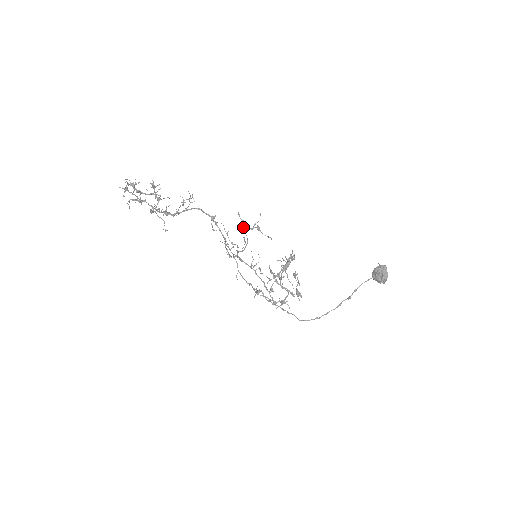
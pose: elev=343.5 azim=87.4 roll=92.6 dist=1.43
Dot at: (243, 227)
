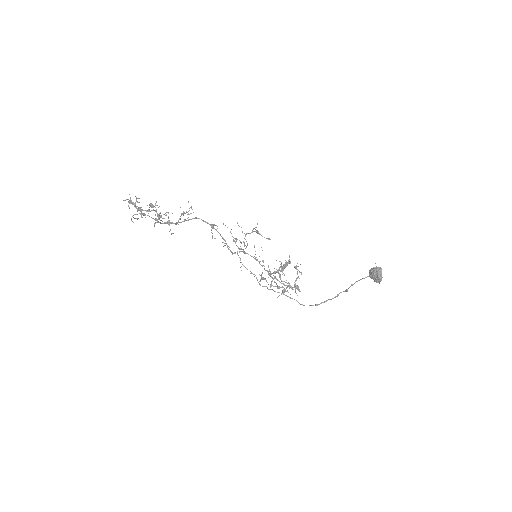
Dot at: occluded
